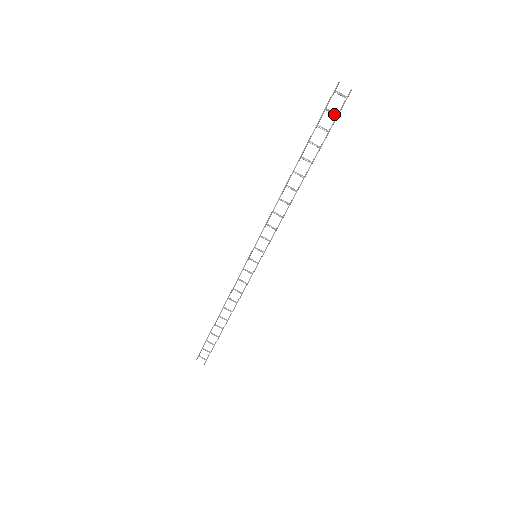
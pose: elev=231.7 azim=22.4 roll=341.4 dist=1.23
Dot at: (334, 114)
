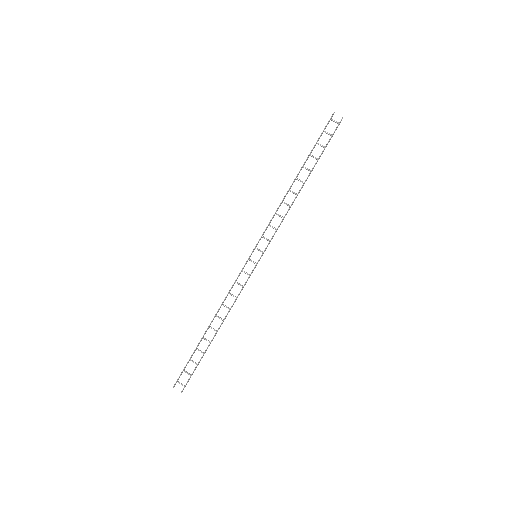
Dot at: (330, 135)
